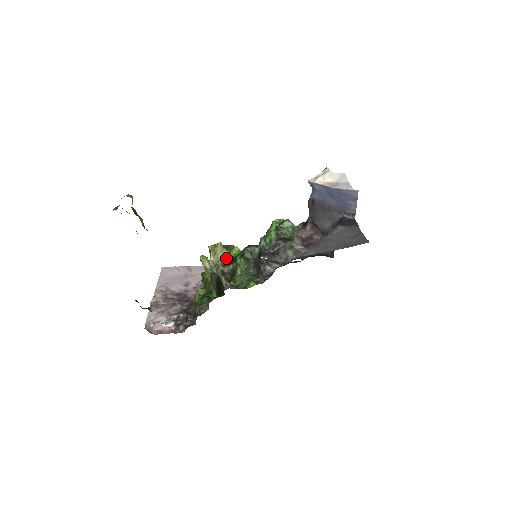
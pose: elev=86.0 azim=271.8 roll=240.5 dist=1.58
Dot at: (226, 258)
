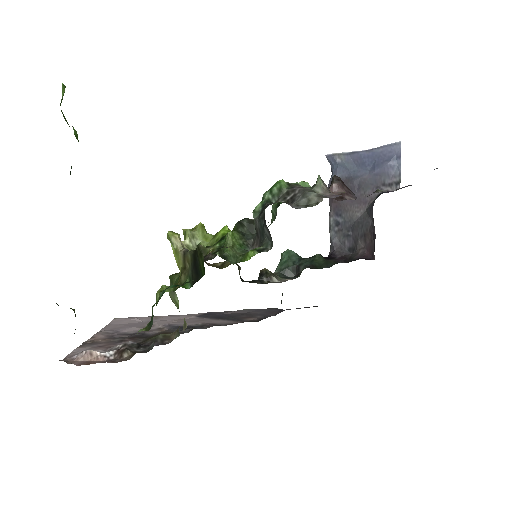
Dot at: (209, 243)
